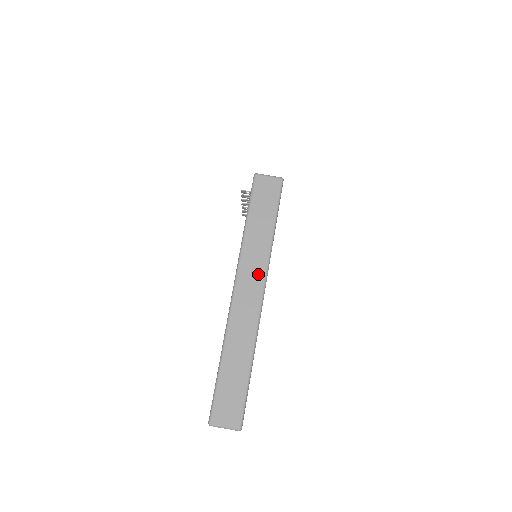
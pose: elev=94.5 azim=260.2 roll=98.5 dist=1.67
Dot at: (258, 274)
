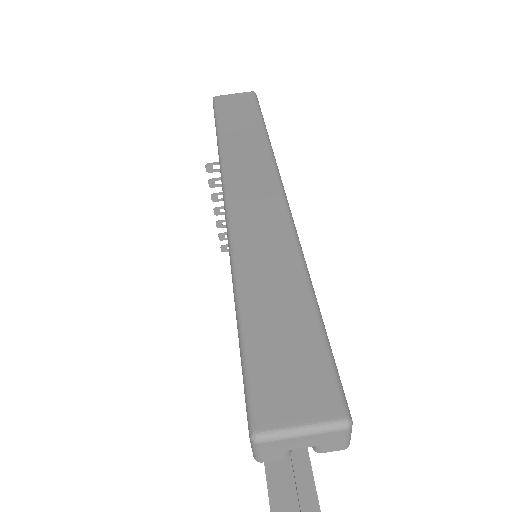
Dot at: (261, 168)
